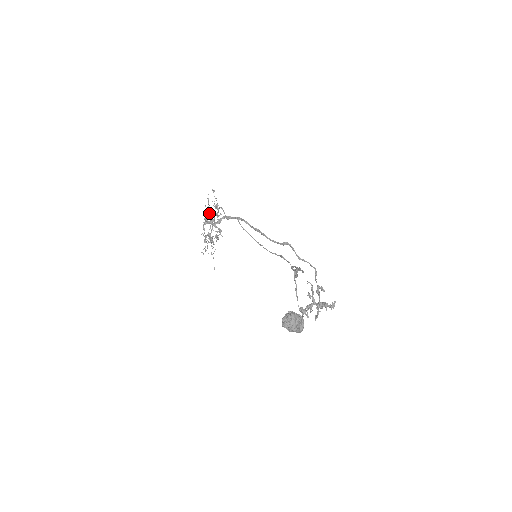
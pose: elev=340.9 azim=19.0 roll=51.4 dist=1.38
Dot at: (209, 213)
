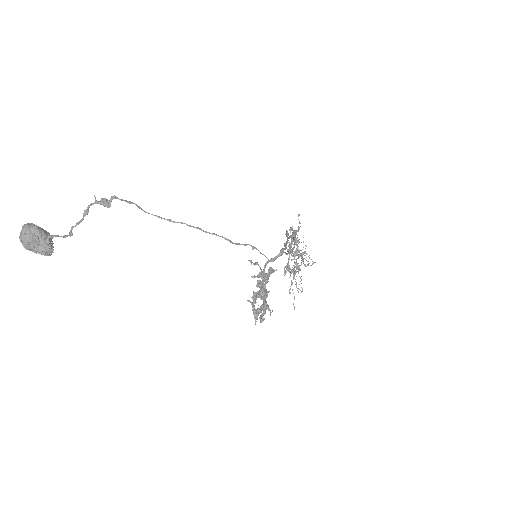
Dot at: occluded
